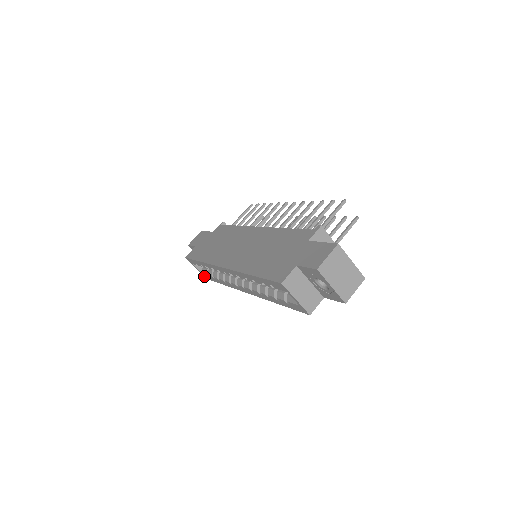
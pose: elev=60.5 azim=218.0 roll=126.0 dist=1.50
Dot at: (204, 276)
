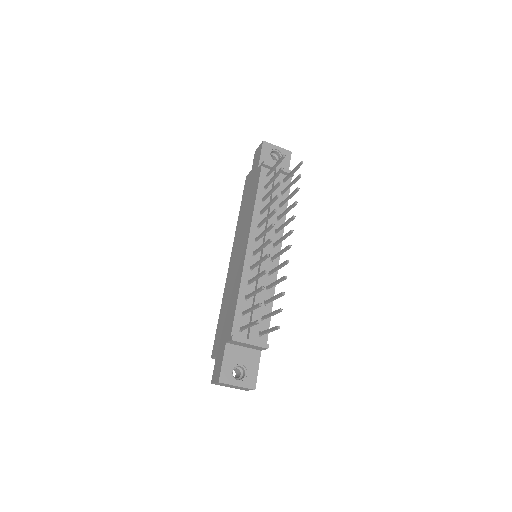
Dot at: occluded
